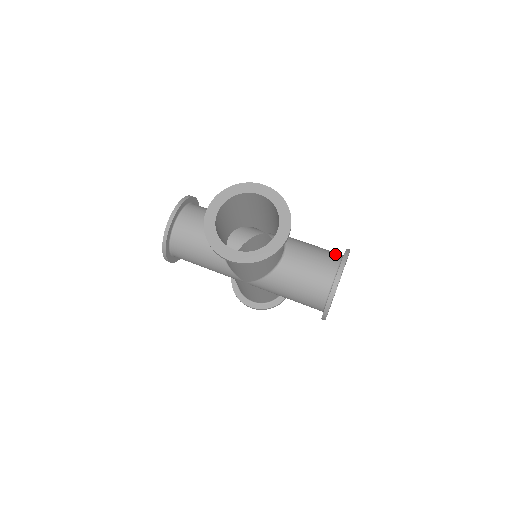
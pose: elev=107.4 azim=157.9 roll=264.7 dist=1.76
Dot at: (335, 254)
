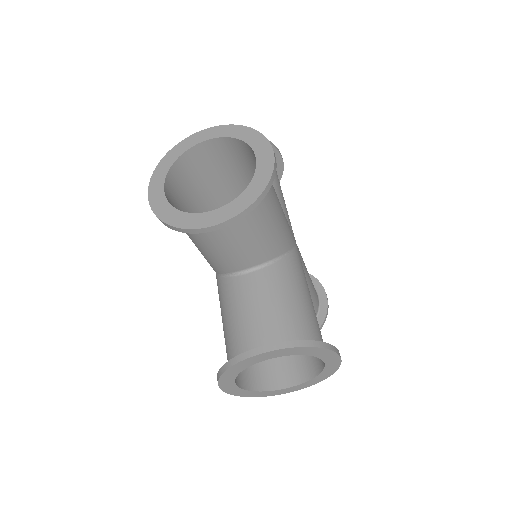
Dot at: (306, 333)
